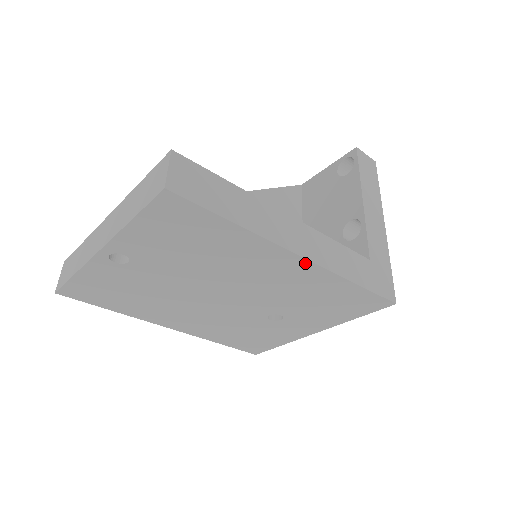
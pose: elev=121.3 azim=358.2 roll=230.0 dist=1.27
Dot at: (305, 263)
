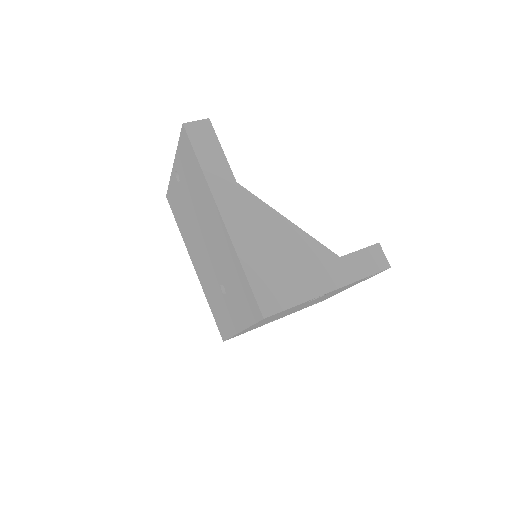
Dot at: (223, 225)
